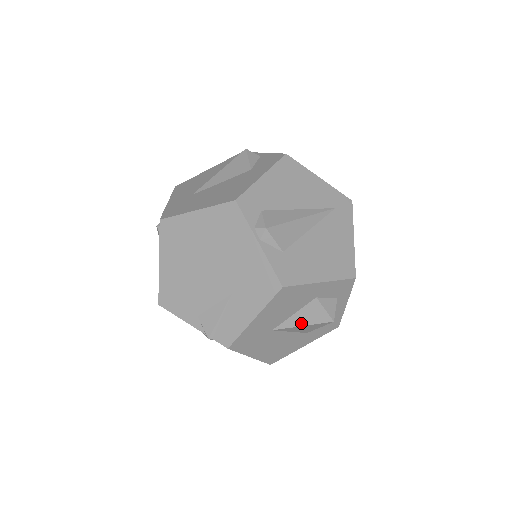
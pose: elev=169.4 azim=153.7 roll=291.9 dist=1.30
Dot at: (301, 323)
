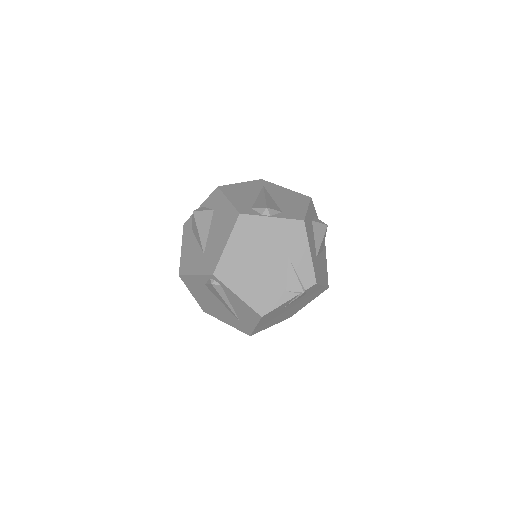
Dot at: (320, 240)
